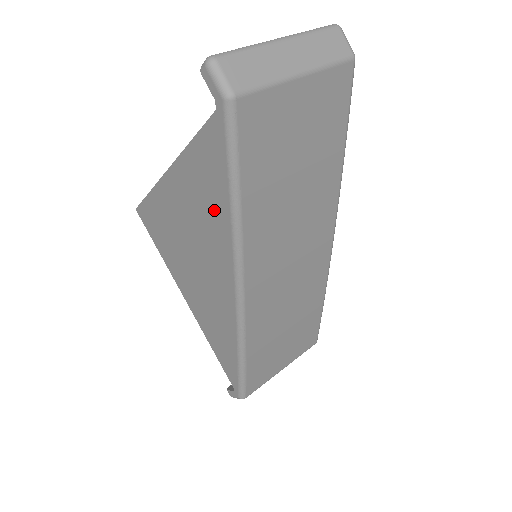
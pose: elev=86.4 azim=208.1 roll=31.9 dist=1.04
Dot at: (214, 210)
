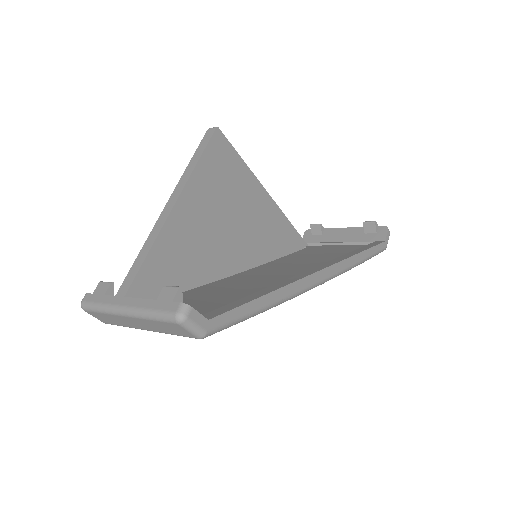
Dot at: occluded
